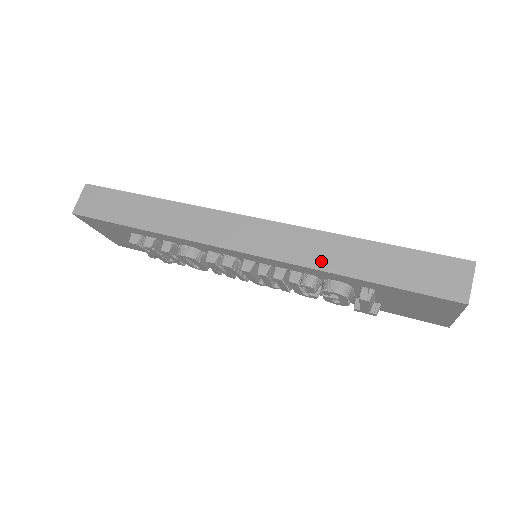
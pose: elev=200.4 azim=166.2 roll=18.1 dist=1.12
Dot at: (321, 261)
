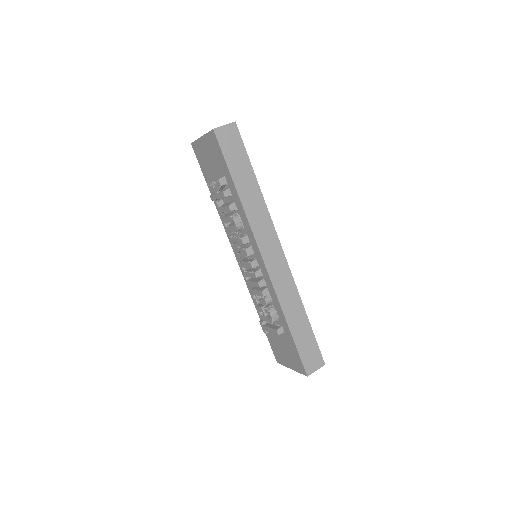
Dot at: (285, 304)
